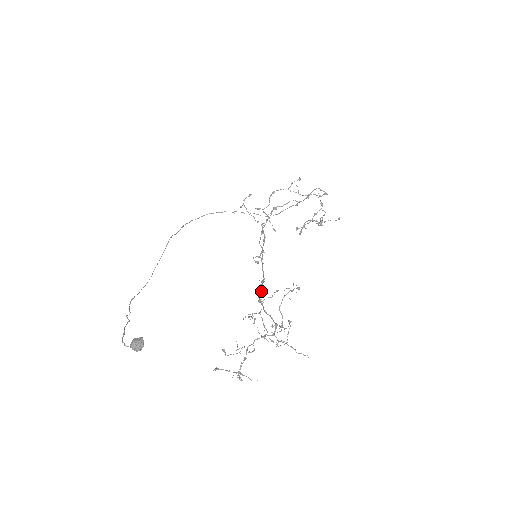
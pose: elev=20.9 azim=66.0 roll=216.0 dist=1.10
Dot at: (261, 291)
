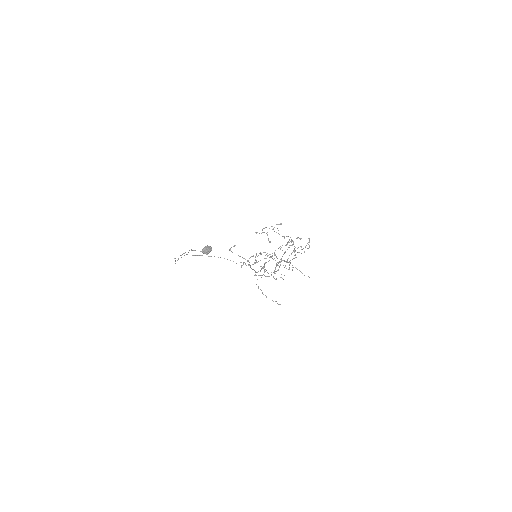
Dot at: (269, 260)
